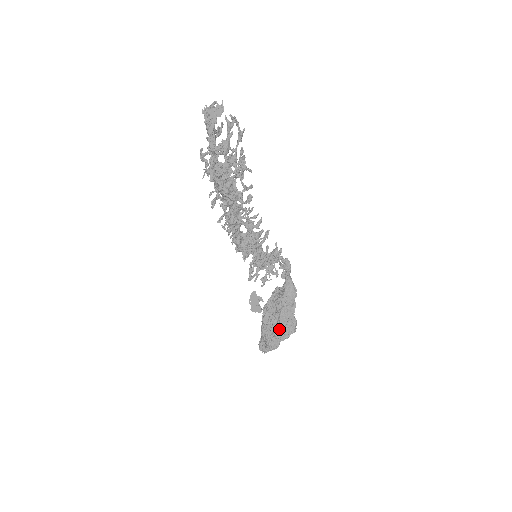
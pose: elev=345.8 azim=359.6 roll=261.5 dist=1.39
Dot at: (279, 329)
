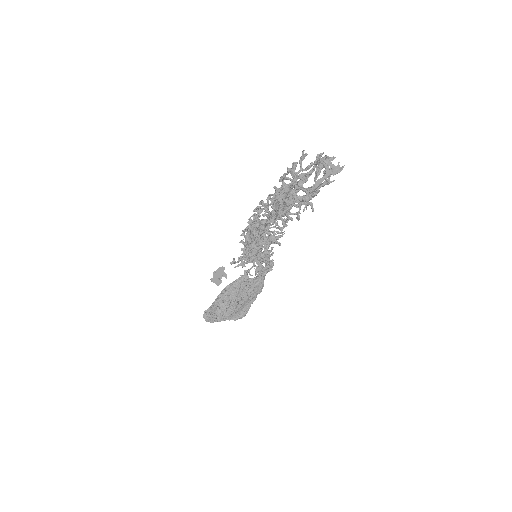
Dot at: (232, 311)
